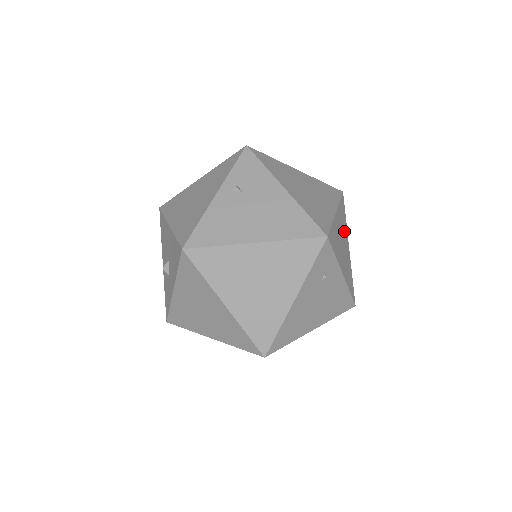
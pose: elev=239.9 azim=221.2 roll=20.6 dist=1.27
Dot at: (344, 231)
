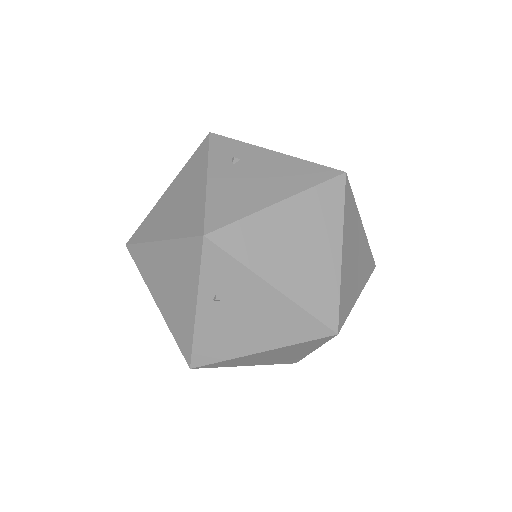
Dot at: (354, 229)
